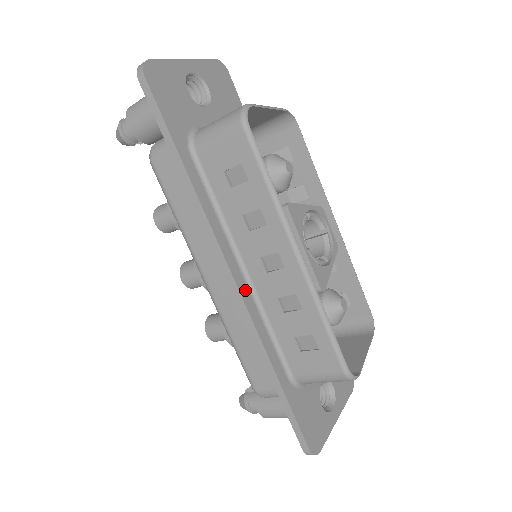
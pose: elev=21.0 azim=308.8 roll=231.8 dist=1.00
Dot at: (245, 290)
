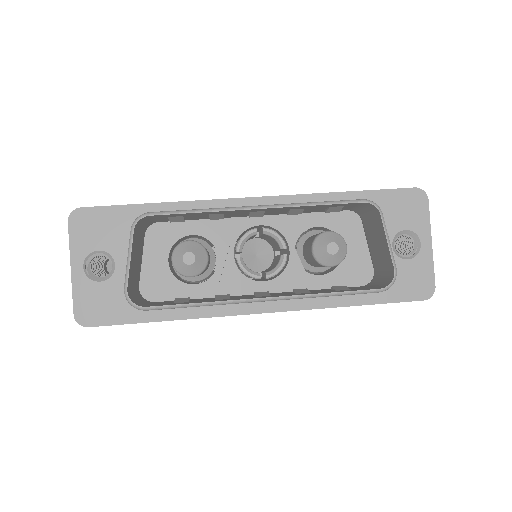
Dot at: (275, 305)
